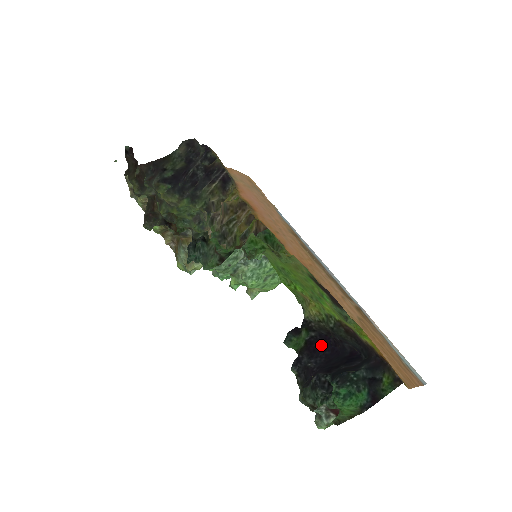
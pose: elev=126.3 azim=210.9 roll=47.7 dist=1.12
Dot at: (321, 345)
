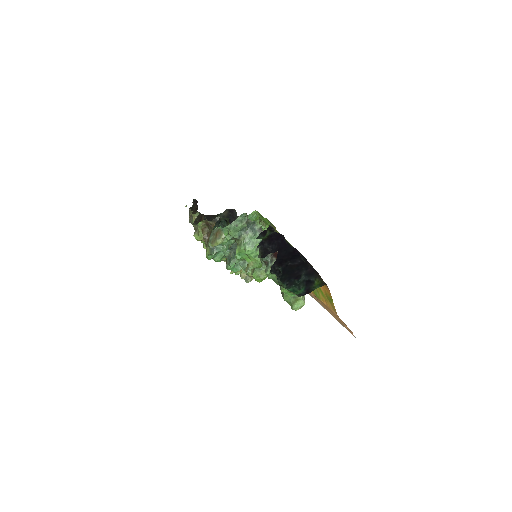
Dot at: (276, 237)
